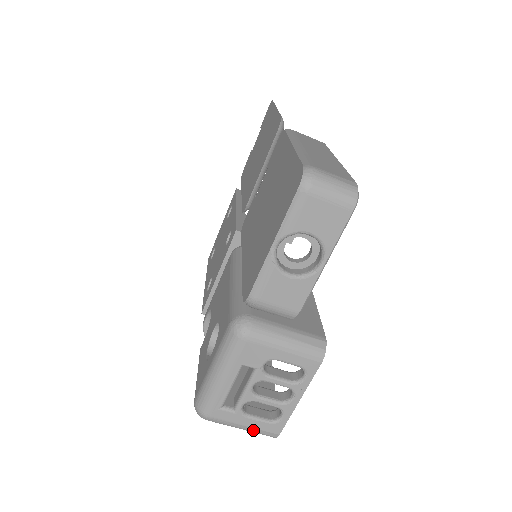
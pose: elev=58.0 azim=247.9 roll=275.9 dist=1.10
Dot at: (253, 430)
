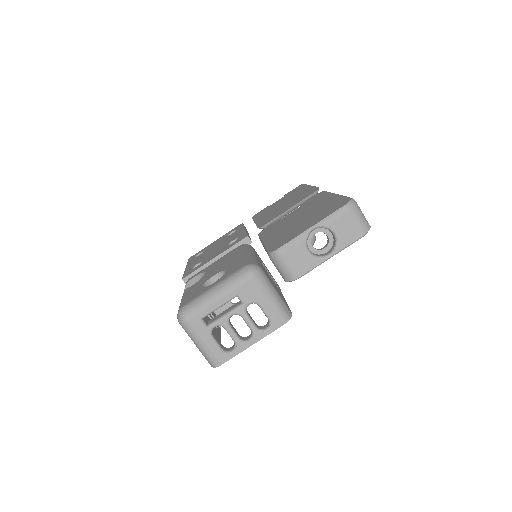
Dot at: (207, 351)
